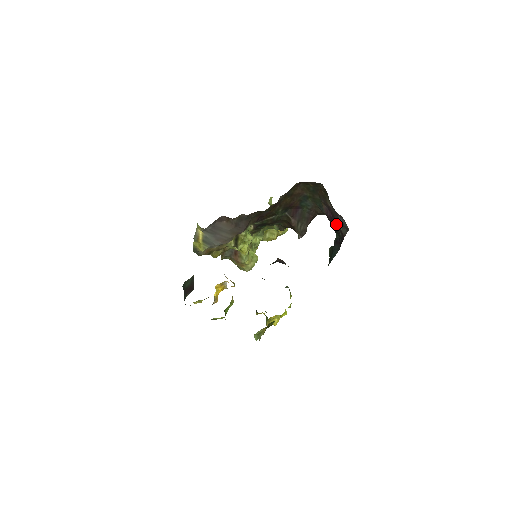
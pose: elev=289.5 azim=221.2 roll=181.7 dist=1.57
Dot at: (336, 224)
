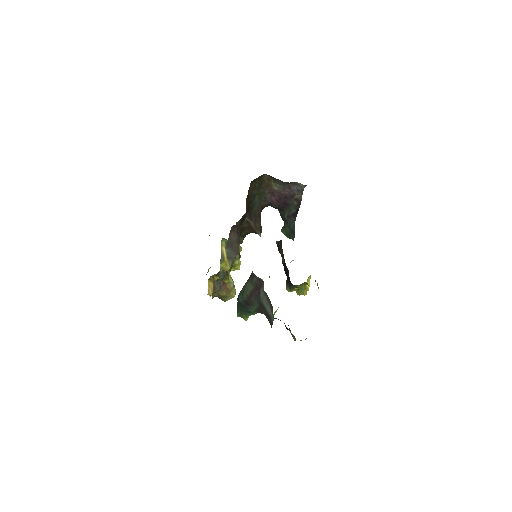
Dot at: (286, 200)
